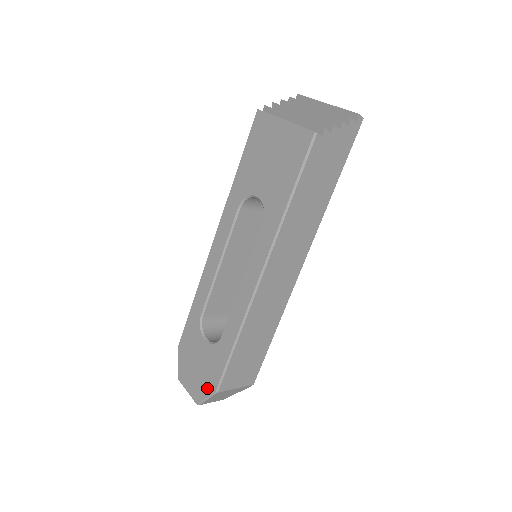
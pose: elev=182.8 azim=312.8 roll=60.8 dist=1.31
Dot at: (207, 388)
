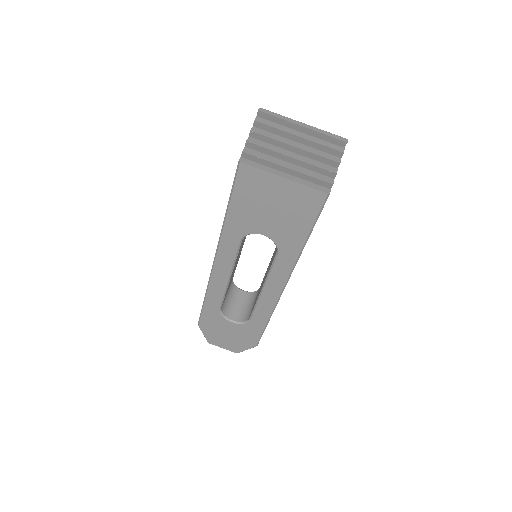
Dot at: (245, 346)
